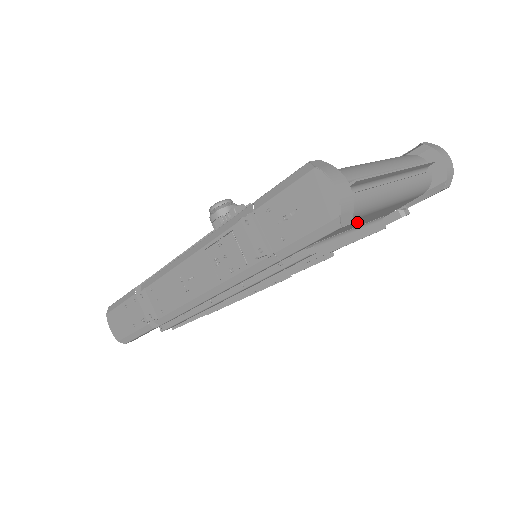
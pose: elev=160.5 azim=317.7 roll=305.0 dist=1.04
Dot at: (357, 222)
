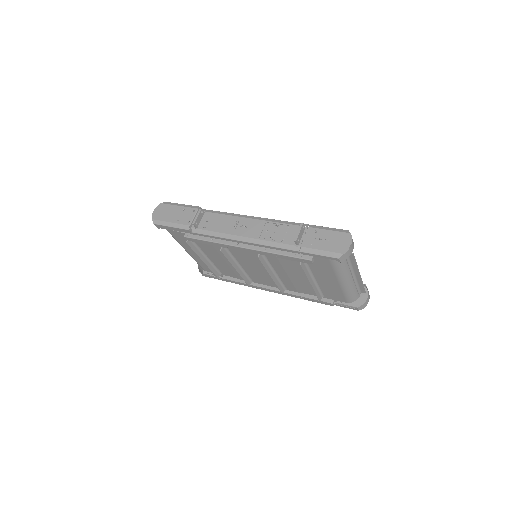
Dot at: (326, 277)
